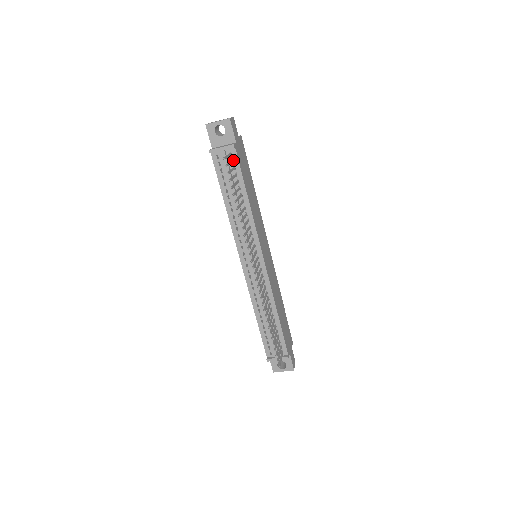
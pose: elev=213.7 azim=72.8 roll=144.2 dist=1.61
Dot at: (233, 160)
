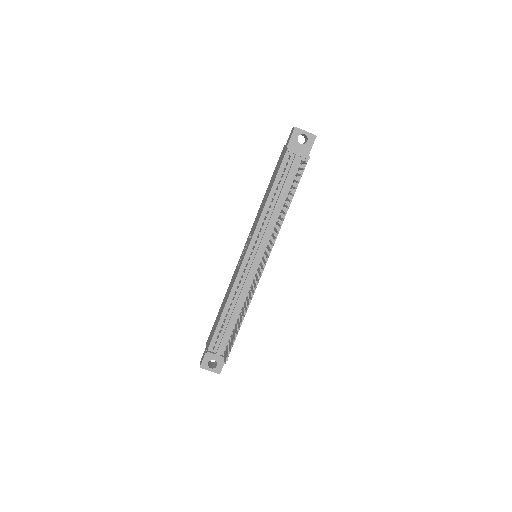
Dot at: occluded
